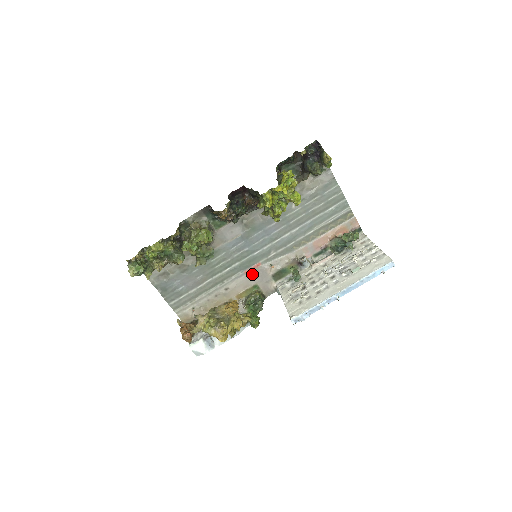
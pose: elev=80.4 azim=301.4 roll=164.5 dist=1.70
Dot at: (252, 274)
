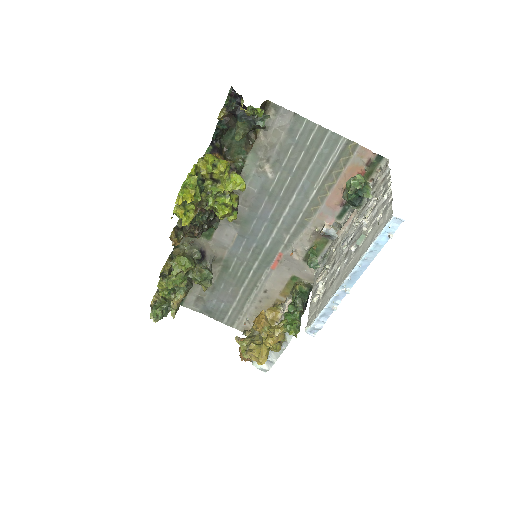
Dot at: (280, 267)
